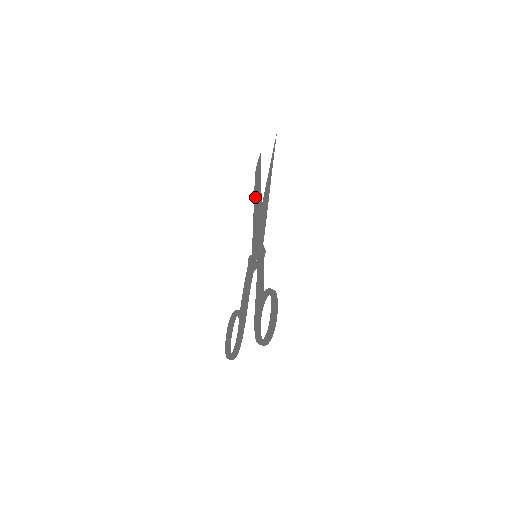
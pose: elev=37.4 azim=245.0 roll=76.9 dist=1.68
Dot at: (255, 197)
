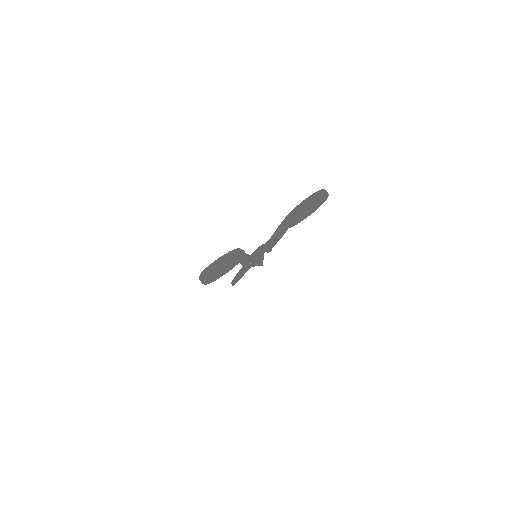
Dot at: occluded
